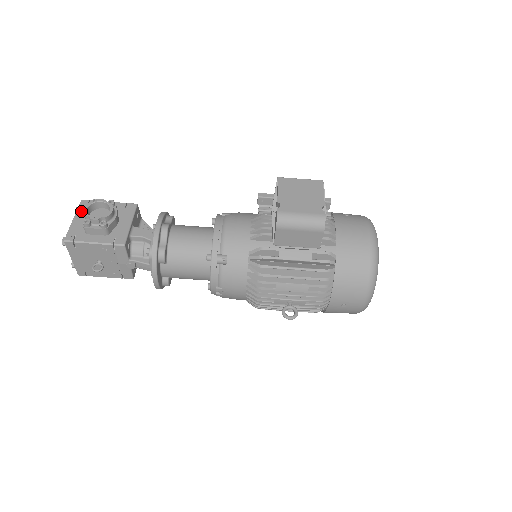
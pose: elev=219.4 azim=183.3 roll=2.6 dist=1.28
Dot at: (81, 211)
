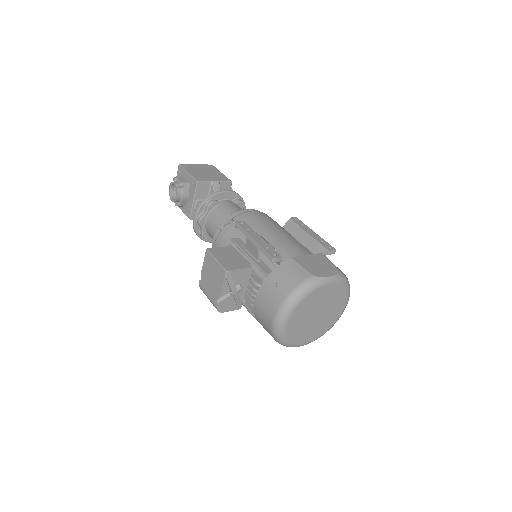
Dot at: occluded
